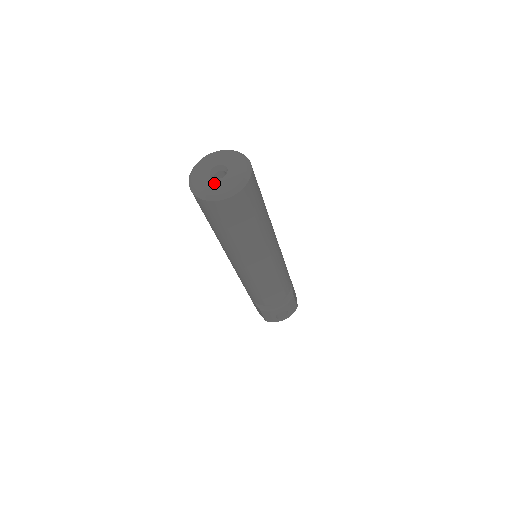
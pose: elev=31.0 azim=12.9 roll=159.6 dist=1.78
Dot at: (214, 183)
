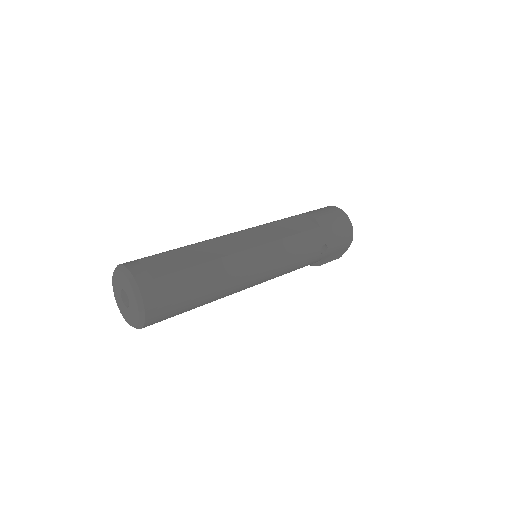
Dot at: (121, 302)
